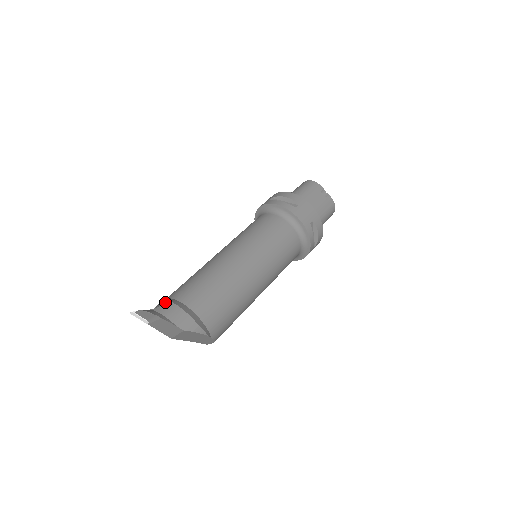
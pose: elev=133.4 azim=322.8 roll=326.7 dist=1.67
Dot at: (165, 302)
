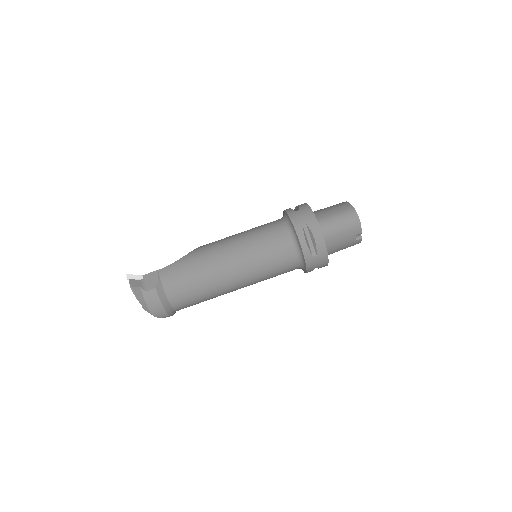
Dot at: (153, 290)
